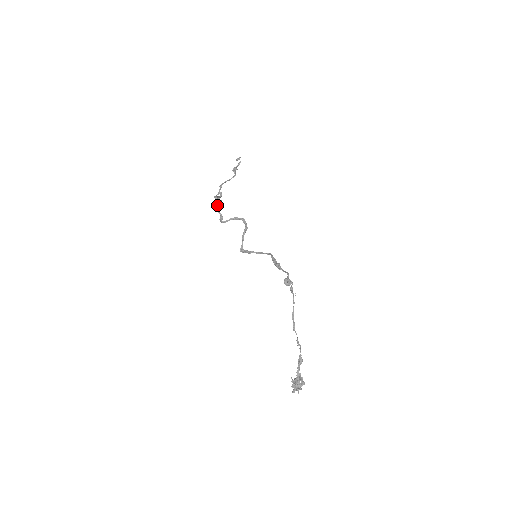
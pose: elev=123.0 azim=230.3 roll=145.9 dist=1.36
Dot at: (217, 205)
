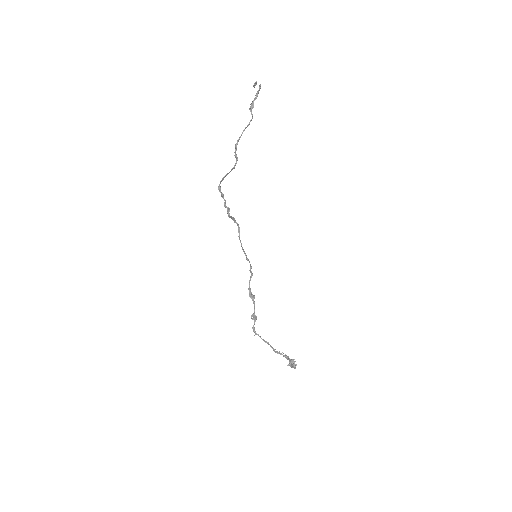
Dot at: occluded
